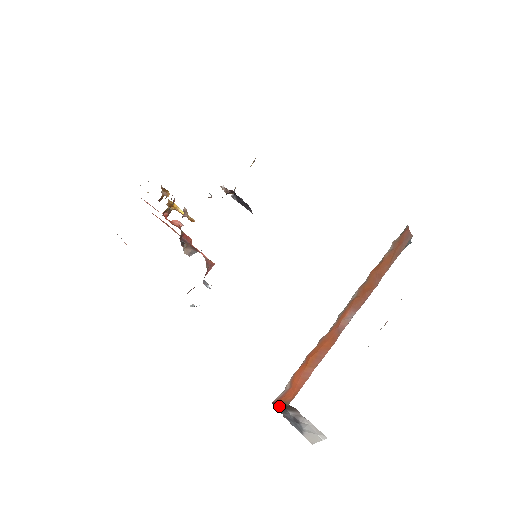
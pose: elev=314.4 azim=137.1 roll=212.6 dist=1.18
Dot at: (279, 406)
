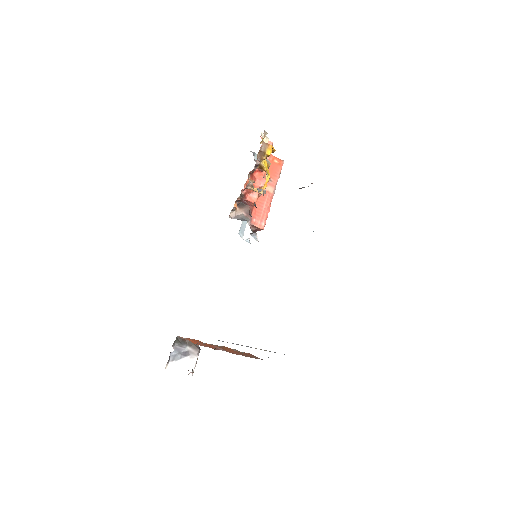
Dot at: (181, 340)
